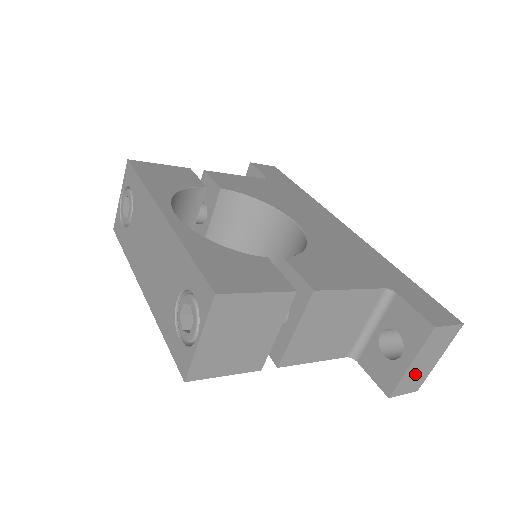
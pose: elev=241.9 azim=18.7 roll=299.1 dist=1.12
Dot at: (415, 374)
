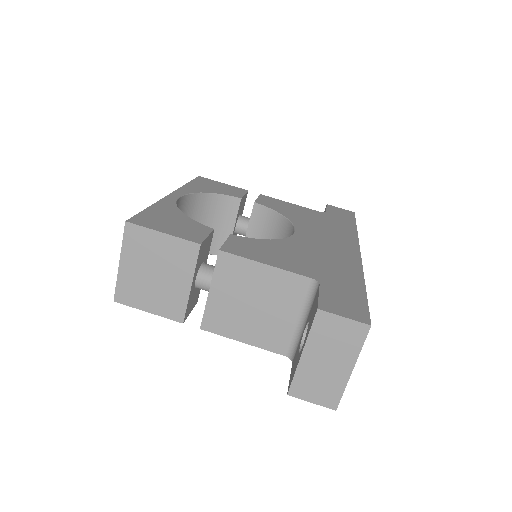
Dot at: (318, 376)
